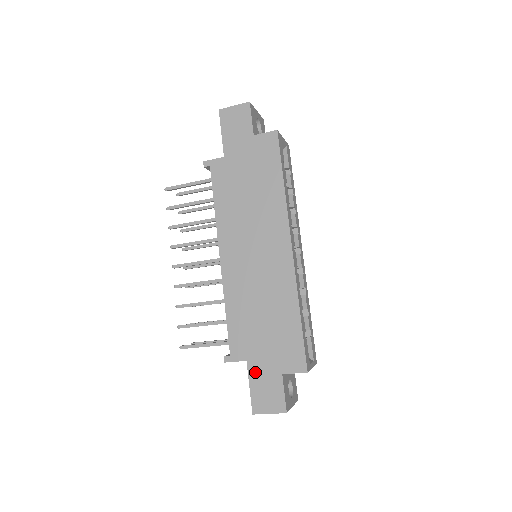
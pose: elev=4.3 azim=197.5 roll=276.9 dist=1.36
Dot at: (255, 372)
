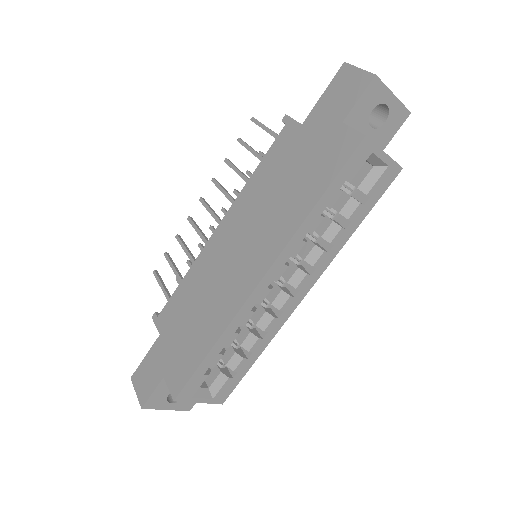
Dot at: (156, 351)
